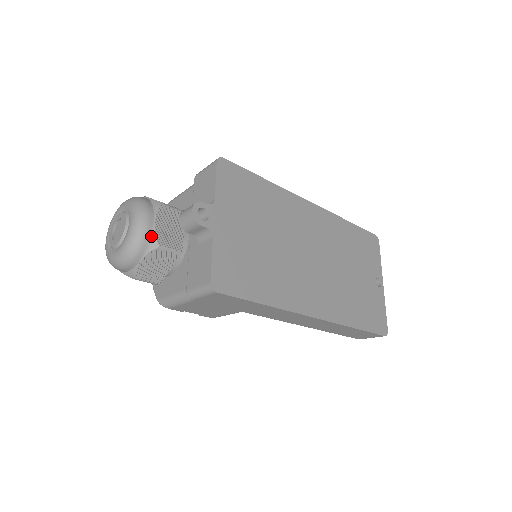
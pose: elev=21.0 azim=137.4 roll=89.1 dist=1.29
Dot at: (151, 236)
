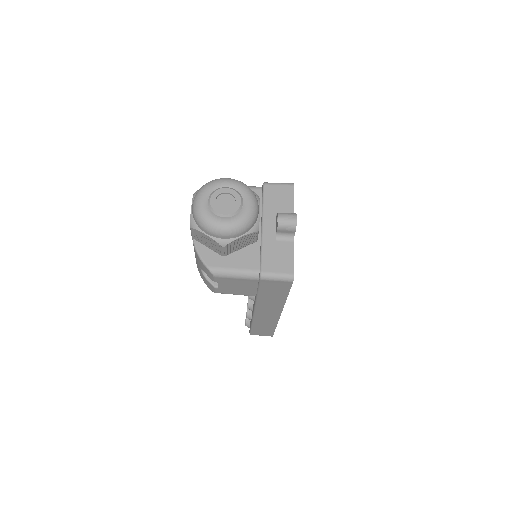
Dot at: (257, 221)
